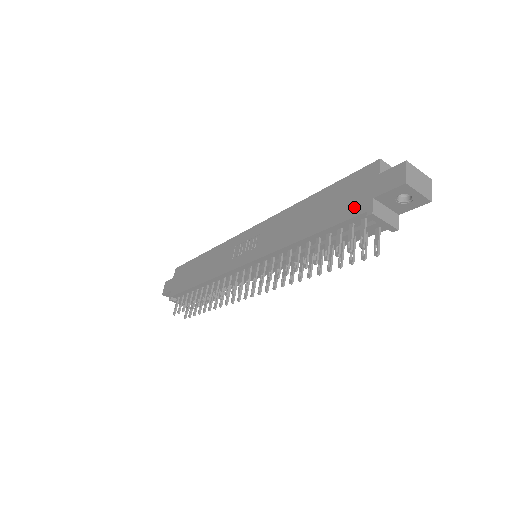
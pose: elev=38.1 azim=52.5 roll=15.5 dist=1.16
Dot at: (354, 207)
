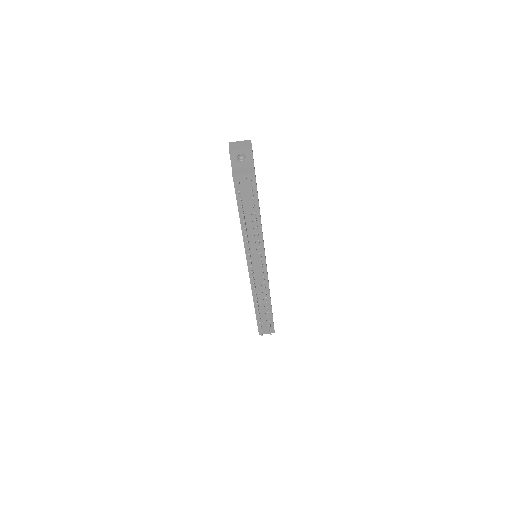
Dot at: occluded
